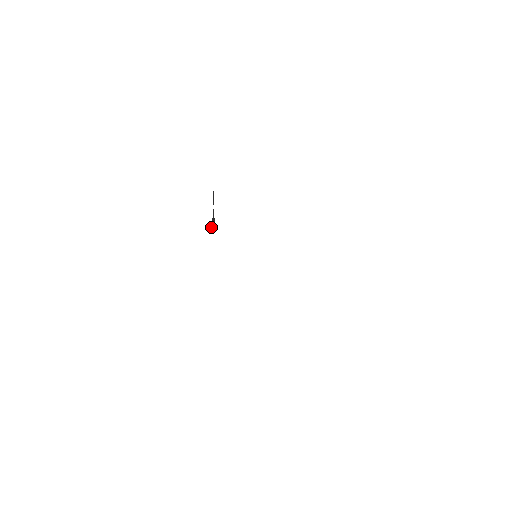
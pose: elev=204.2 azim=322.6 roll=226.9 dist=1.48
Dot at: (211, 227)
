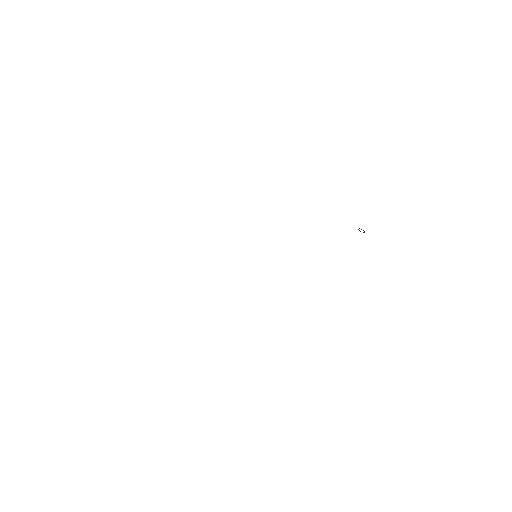
Dot at: occluded
